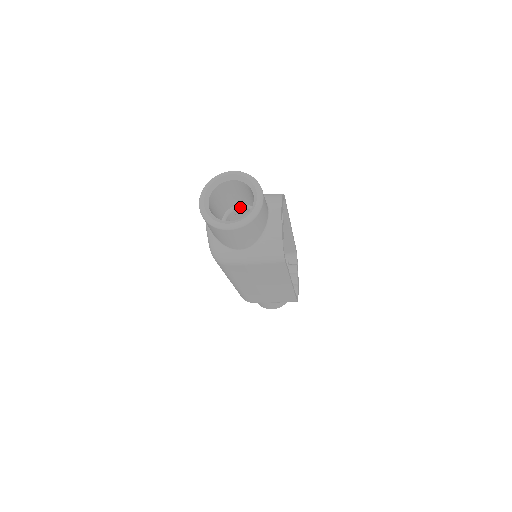
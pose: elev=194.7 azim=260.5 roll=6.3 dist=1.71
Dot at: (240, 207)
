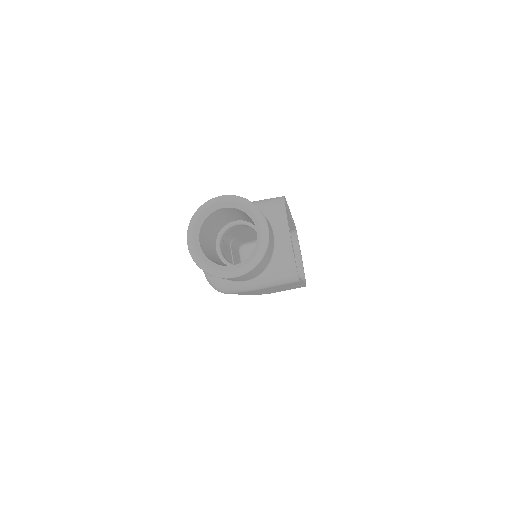
Dot at: (234, 224)
